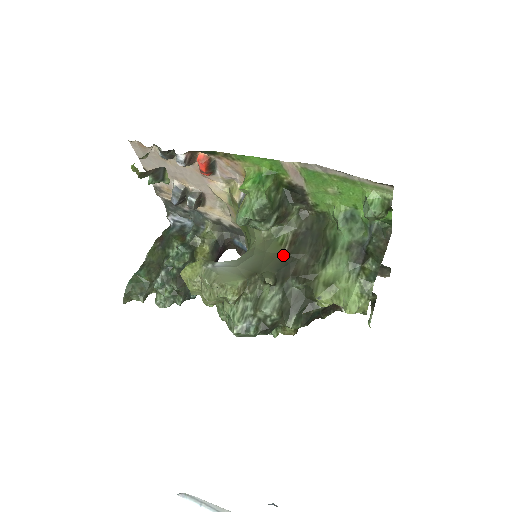
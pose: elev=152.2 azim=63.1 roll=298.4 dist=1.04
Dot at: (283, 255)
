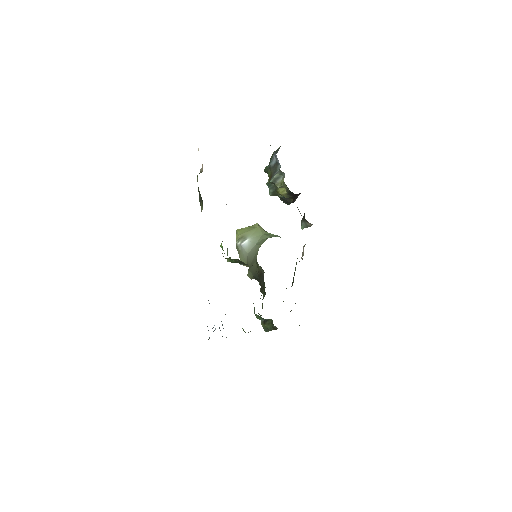
Dot at: (258, 273)
